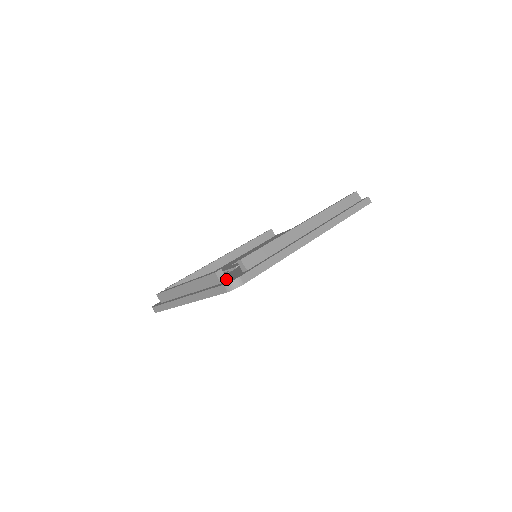
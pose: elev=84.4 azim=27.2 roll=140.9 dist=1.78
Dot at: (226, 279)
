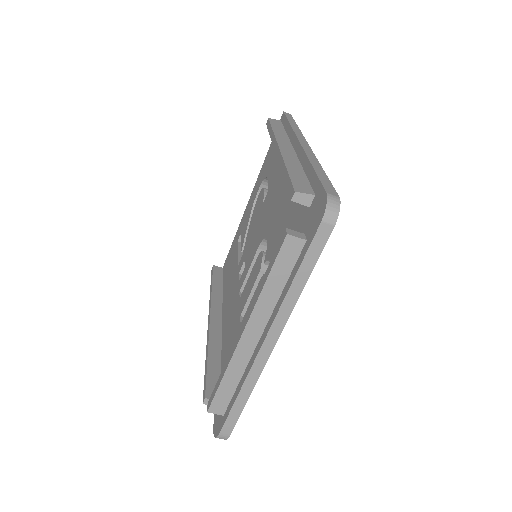
Dot at: (303, 234)
